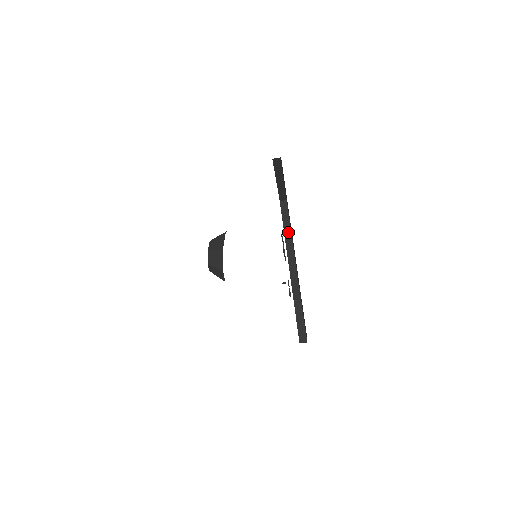
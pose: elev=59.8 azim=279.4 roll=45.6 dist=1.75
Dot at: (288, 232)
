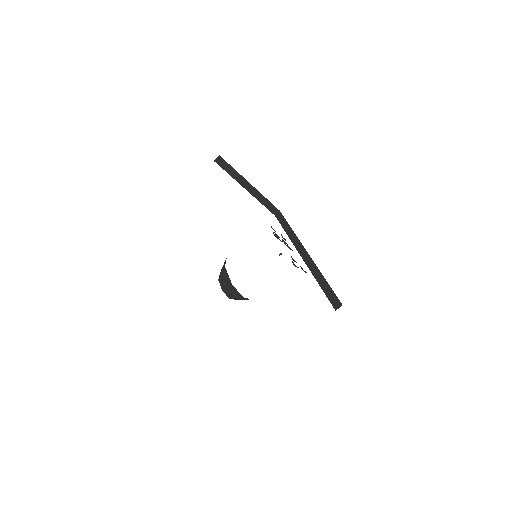
Dot at: (289, 231)
